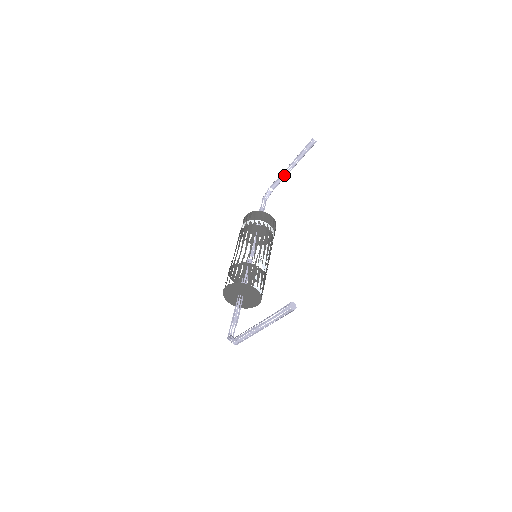
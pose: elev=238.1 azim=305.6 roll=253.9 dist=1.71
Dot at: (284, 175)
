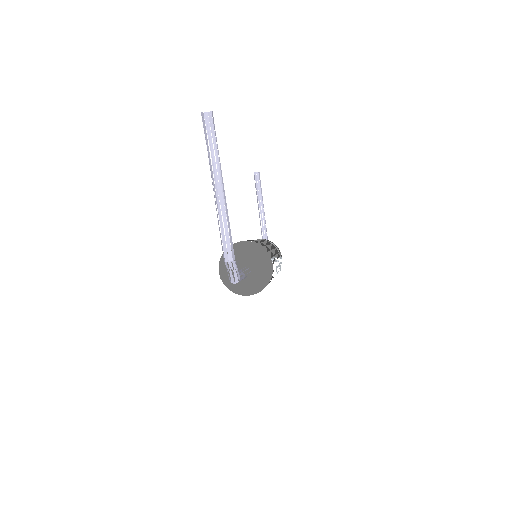
Dot at: (265, 226)
